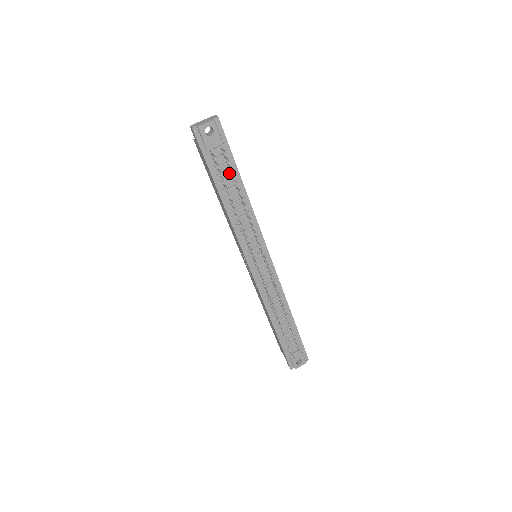
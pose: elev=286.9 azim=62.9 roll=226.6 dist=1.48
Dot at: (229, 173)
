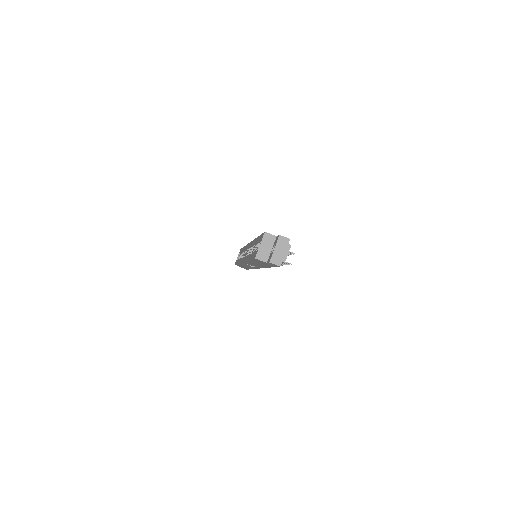
Dot at: occluded
